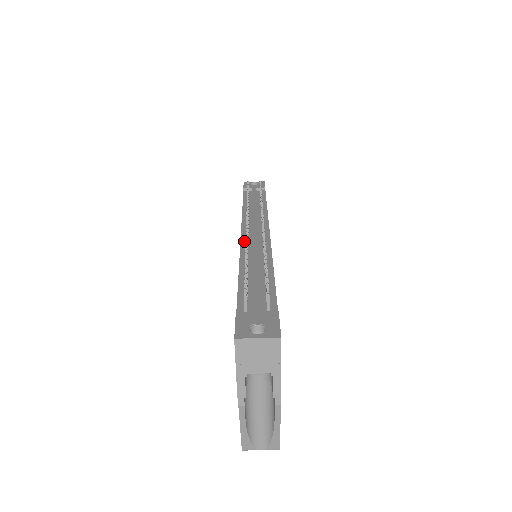
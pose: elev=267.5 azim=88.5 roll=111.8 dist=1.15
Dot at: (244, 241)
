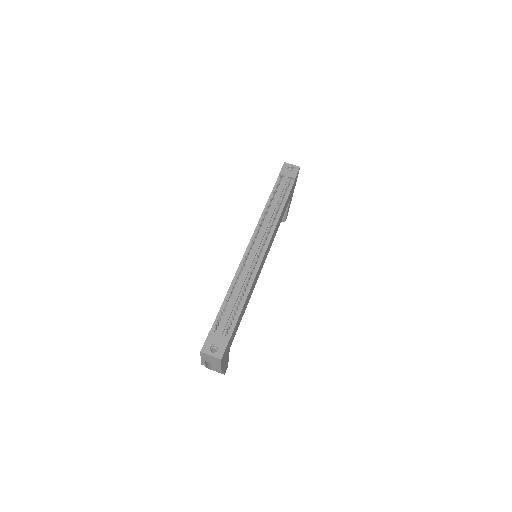
Dot at: (246, 255)
